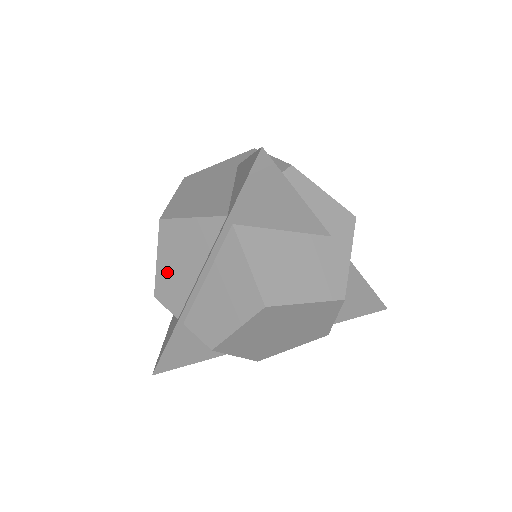
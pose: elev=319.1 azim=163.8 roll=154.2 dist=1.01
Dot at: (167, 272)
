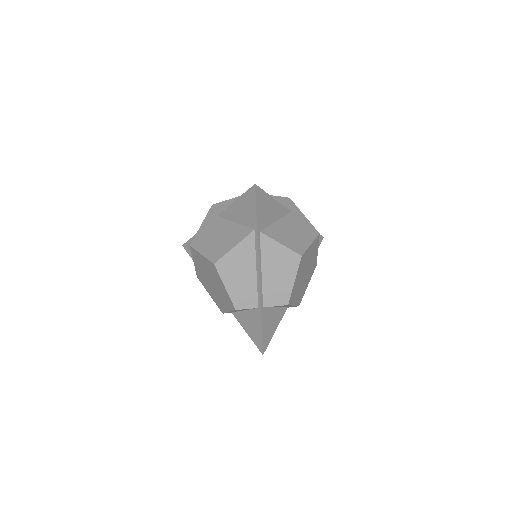
Dot at: (236, 288)
